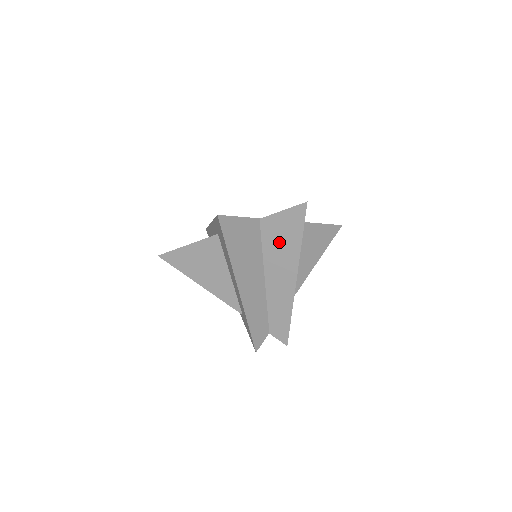
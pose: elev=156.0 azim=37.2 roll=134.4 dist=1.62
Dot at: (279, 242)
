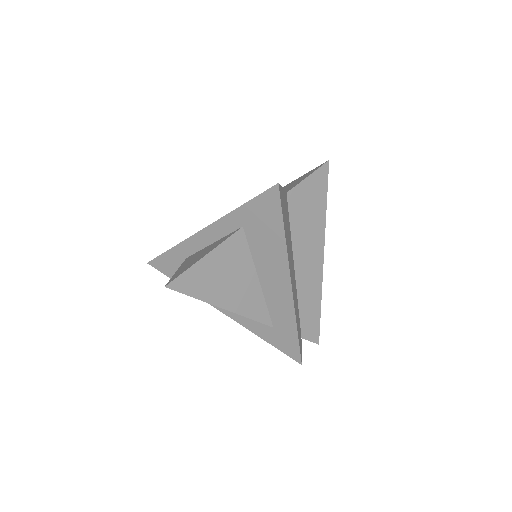
Dot at: (306, 216)
